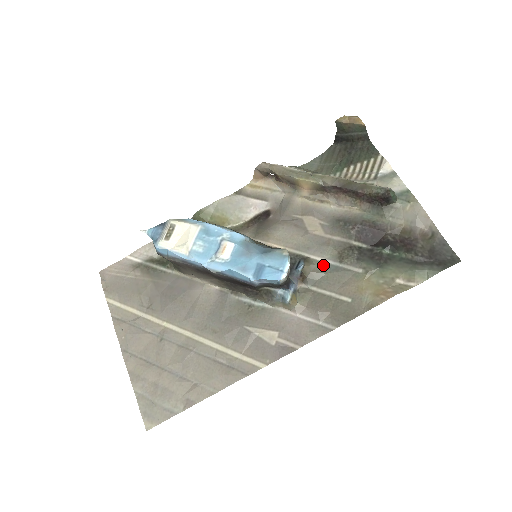
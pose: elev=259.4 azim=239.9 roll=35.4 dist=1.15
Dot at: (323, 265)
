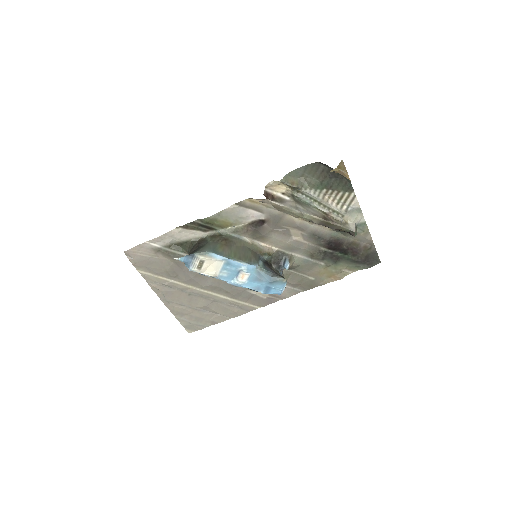
Dot at: (300, 259)
